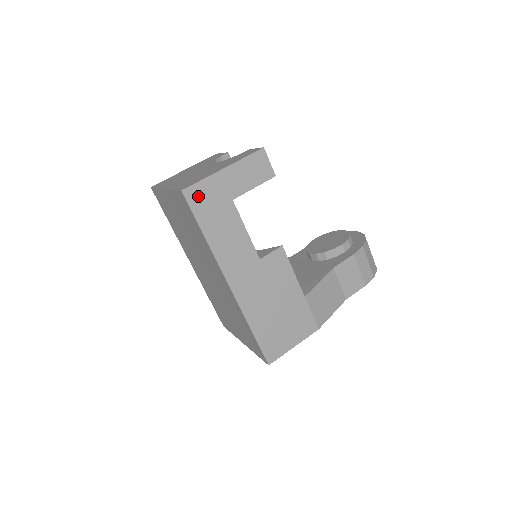
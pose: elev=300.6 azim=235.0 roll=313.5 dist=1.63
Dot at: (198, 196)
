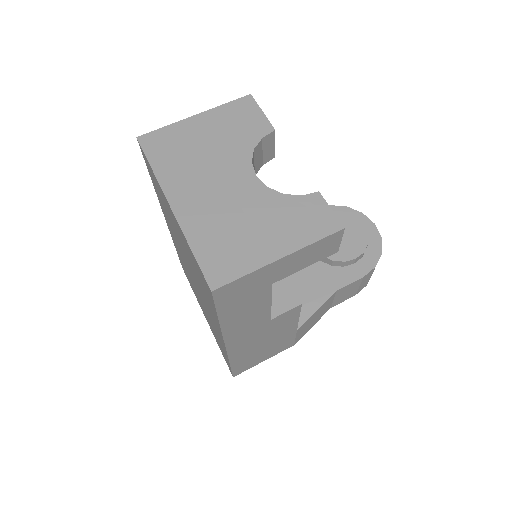
Dot at: (231, 291)
